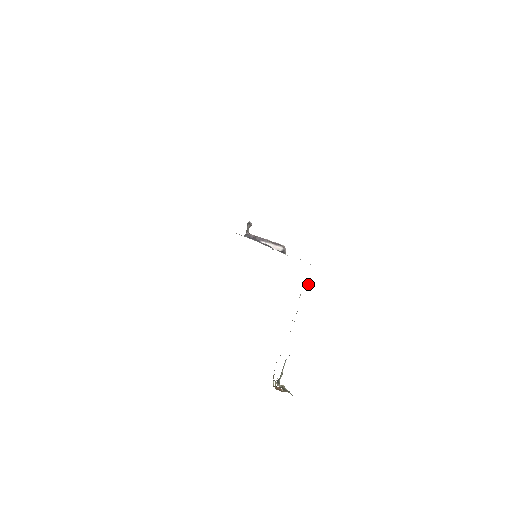
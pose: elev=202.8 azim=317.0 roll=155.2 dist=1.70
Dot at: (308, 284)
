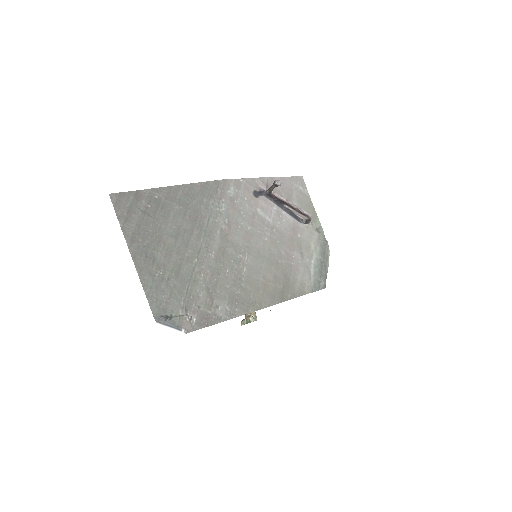
Dot at: occluded
